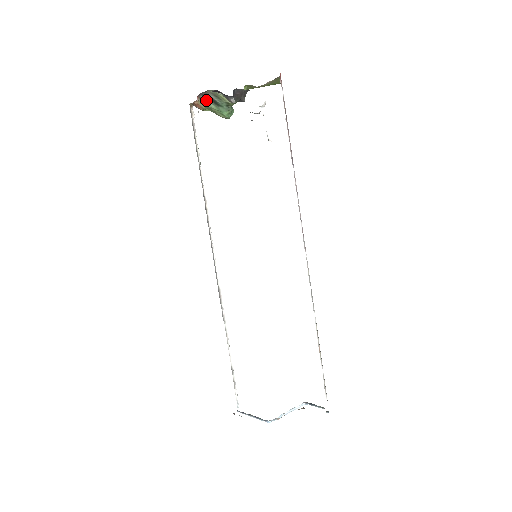
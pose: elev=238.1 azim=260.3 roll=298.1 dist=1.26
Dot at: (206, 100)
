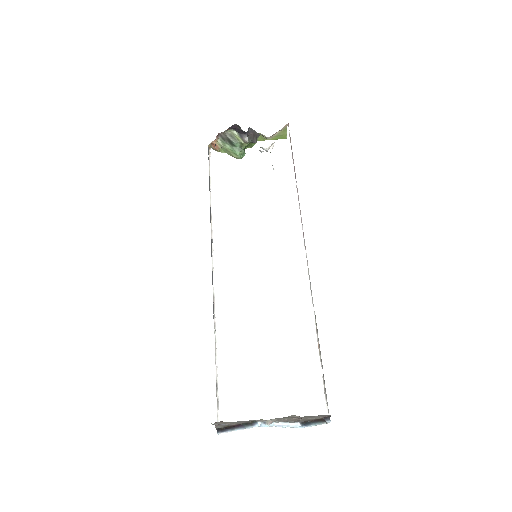
Dot at: (223, 141)
